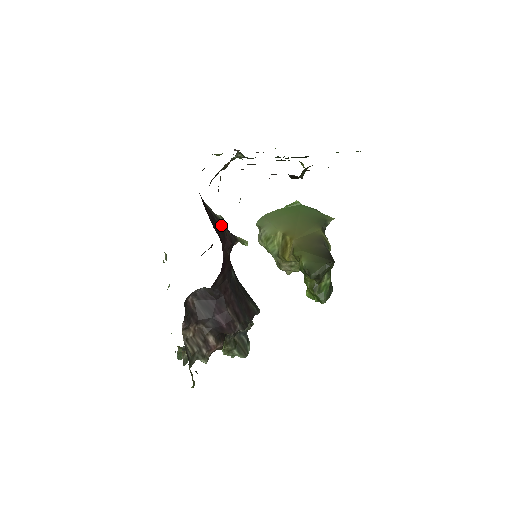
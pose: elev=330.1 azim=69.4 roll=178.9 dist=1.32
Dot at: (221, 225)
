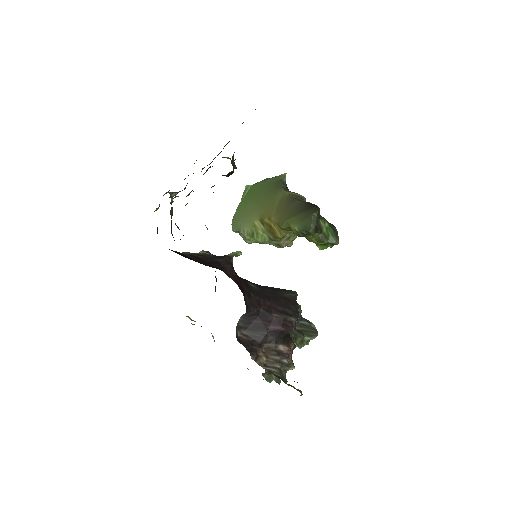
Dot at: (208, 258)
